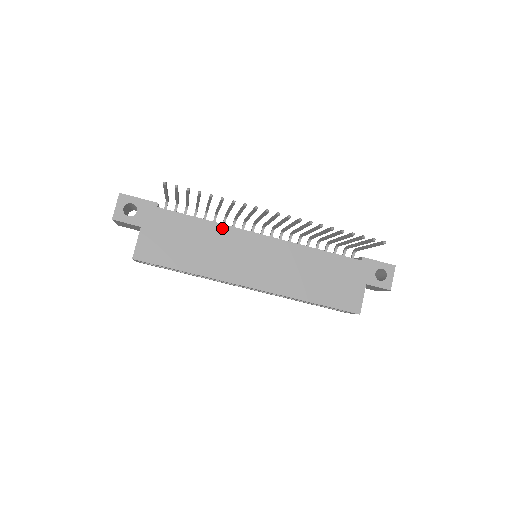
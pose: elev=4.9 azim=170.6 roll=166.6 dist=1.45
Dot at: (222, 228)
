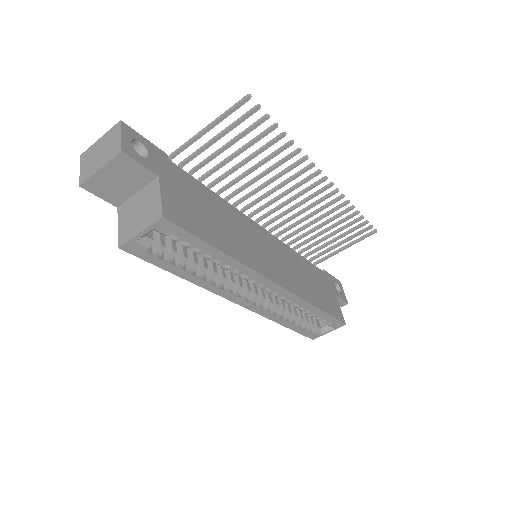
Dot at: (233, 209)
